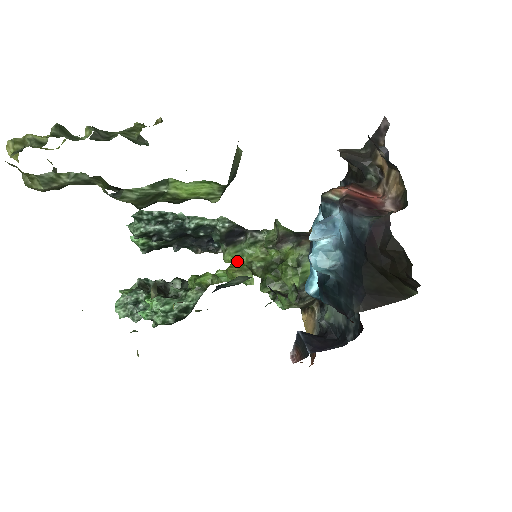
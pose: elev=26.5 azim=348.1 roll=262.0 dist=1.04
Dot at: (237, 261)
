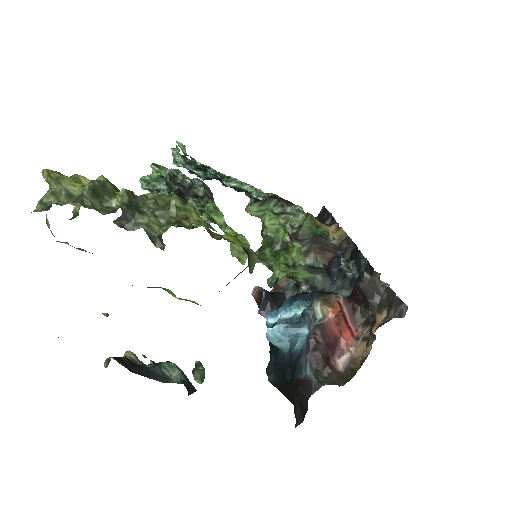
Dot at: (256, 216)
